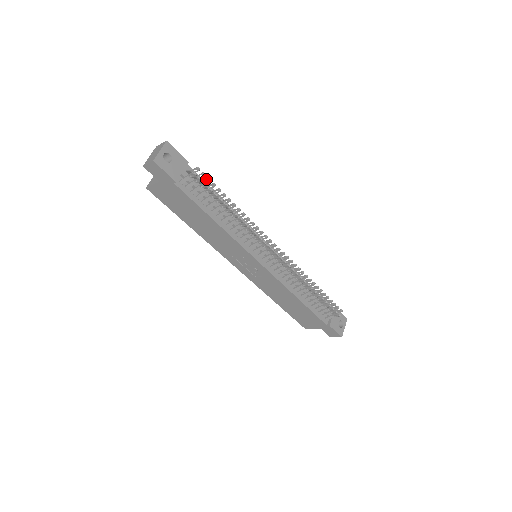
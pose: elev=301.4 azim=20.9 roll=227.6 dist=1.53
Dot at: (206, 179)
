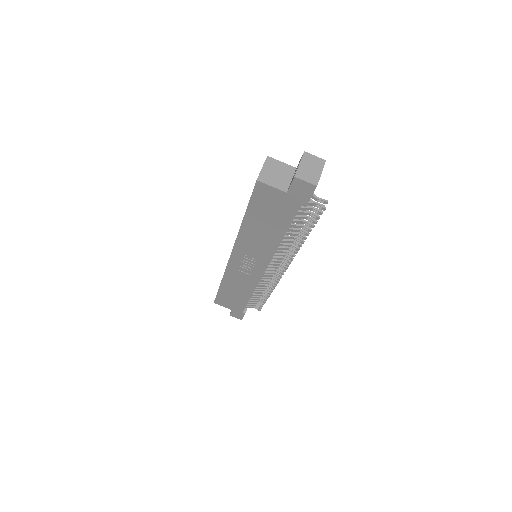
Dot at: occluded
